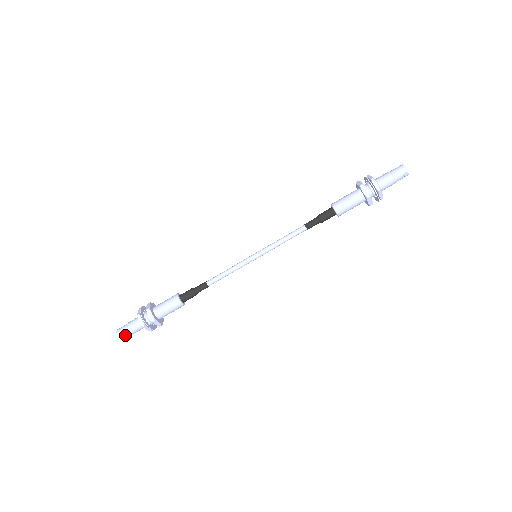
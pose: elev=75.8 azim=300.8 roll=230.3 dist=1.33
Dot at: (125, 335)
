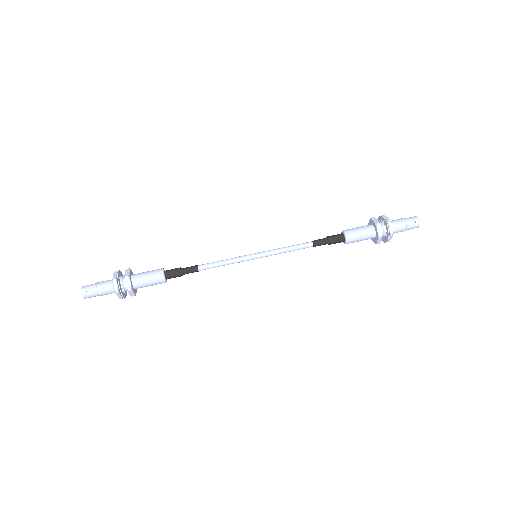
Dot at: (89, 289)
